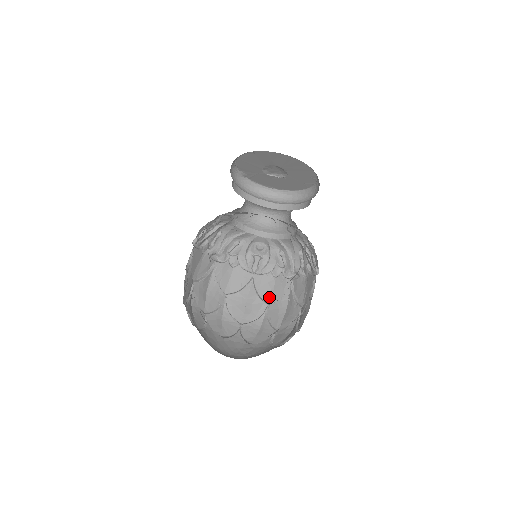
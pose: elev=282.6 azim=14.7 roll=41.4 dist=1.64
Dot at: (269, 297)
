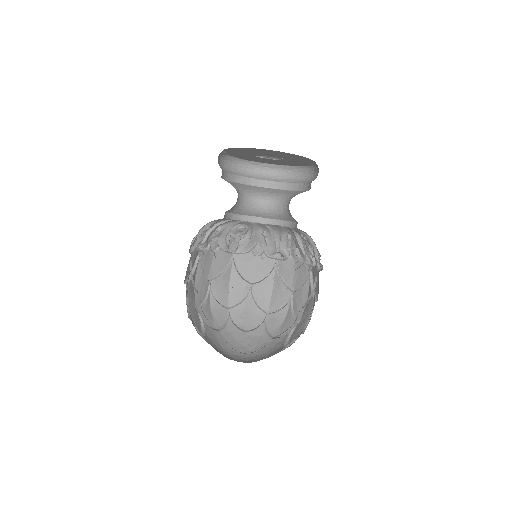
Dot at: (251, 276)
